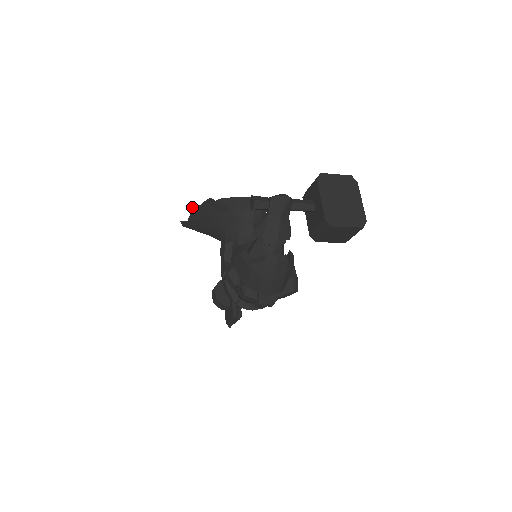
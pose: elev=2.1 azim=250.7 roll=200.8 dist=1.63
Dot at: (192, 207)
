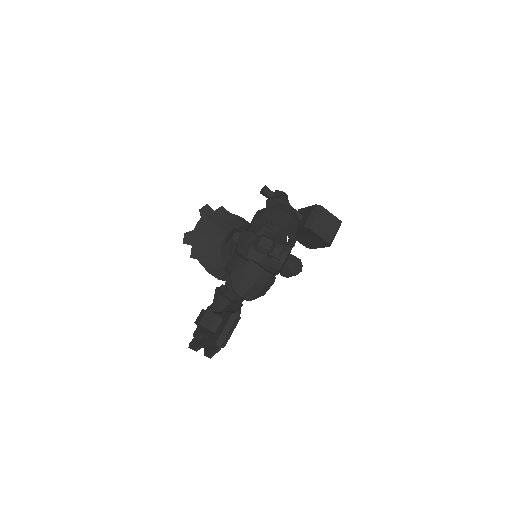
Dot at: (204, 211)
